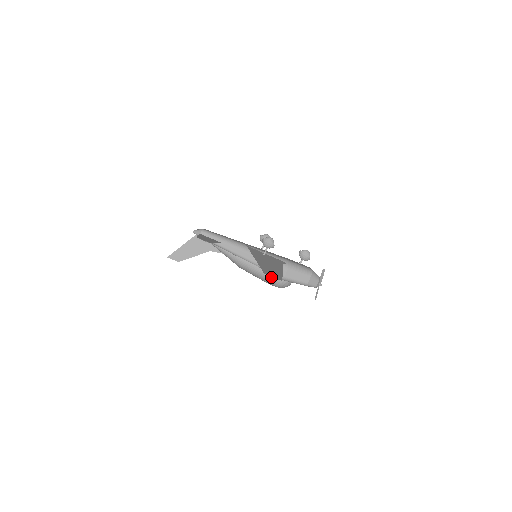
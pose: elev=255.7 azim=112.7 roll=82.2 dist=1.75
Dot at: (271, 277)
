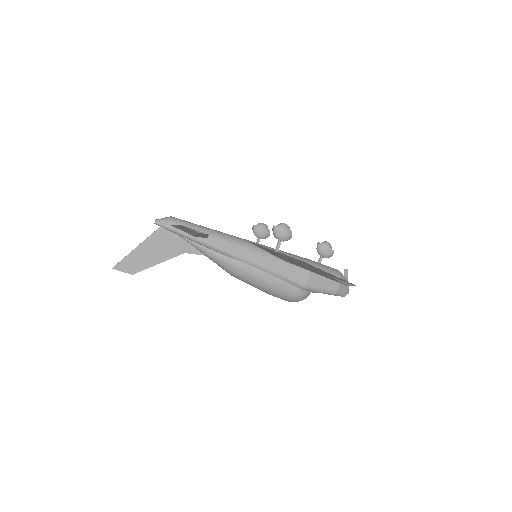
Dot at: (340, 282)
